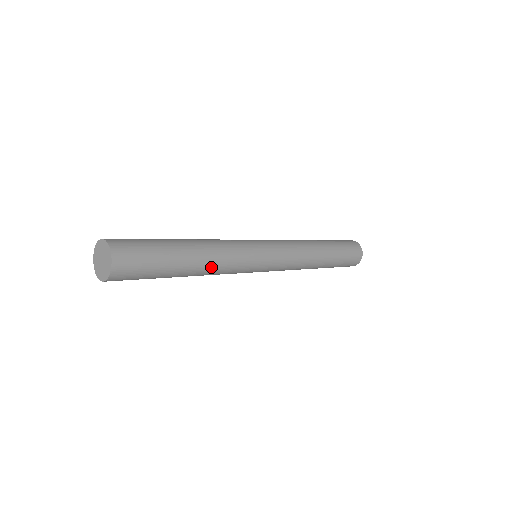
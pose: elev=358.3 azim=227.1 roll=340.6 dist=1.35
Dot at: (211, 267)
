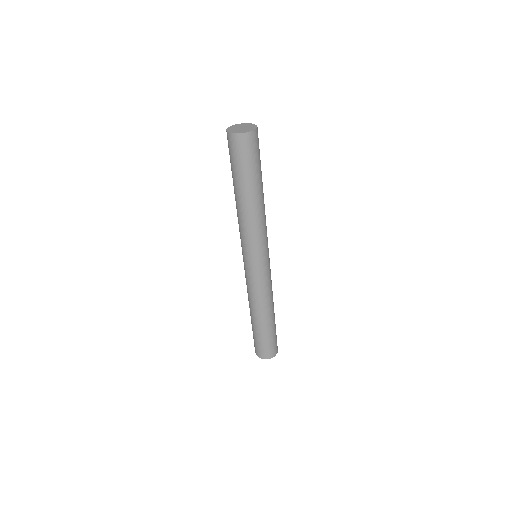
Dot at: (263, 209)
